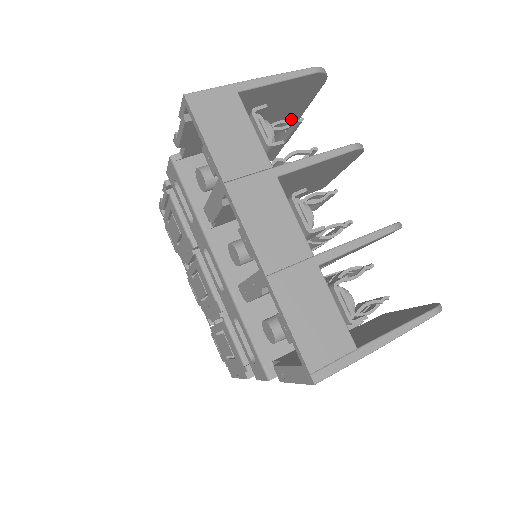
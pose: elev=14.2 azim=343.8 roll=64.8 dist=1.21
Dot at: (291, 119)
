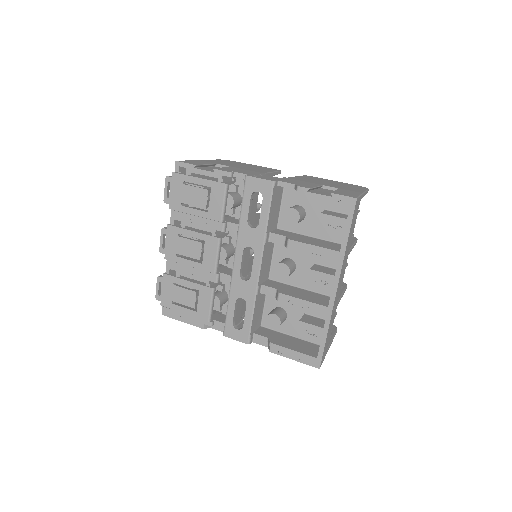
Dot at: occluded
